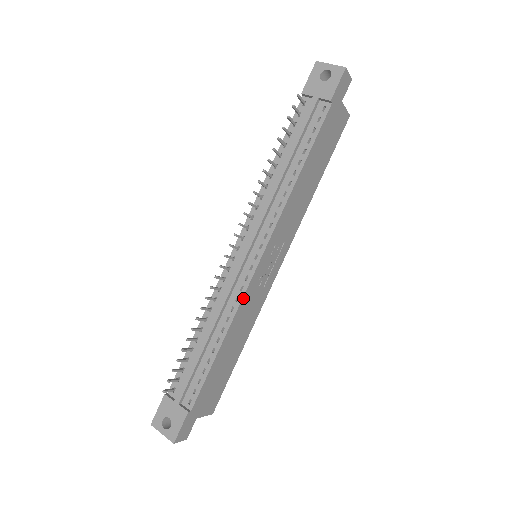
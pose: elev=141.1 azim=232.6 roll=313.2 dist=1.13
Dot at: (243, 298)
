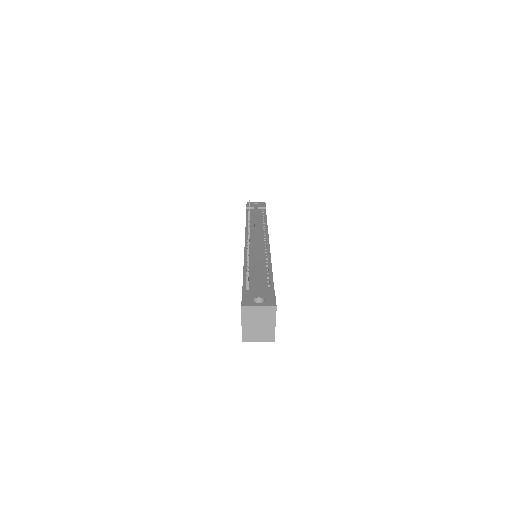
Dot at: (270, 253)
